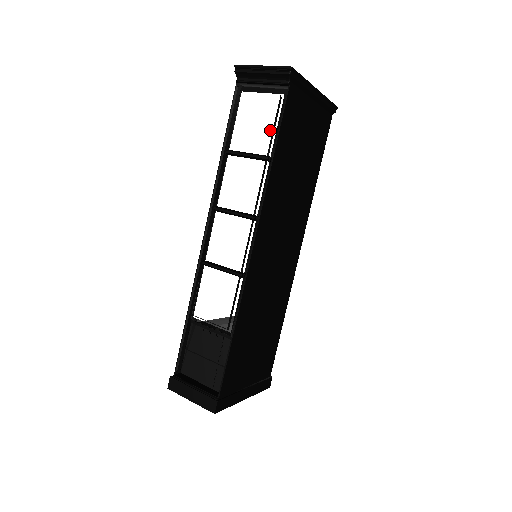
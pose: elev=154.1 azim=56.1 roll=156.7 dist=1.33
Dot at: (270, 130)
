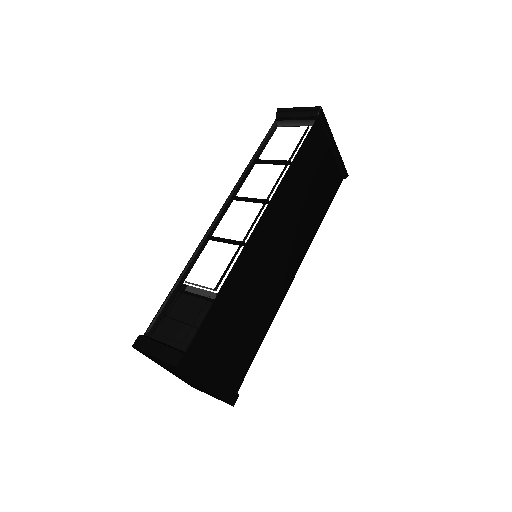
Dot at: (295, 147)
